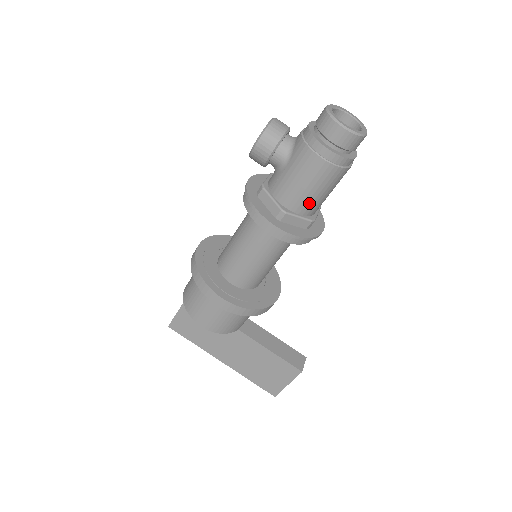
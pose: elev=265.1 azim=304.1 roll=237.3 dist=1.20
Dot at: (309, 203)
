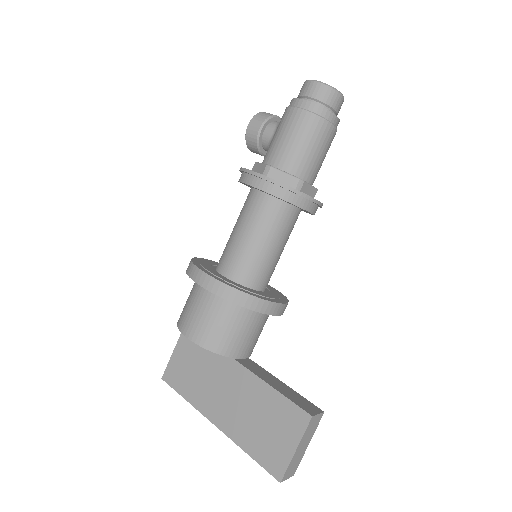
Dot at: (294, 158)
